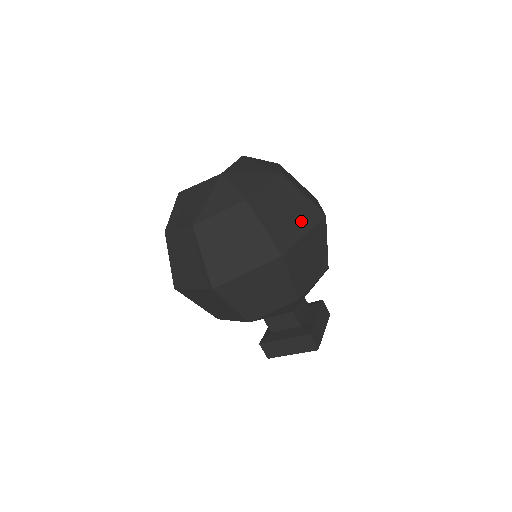
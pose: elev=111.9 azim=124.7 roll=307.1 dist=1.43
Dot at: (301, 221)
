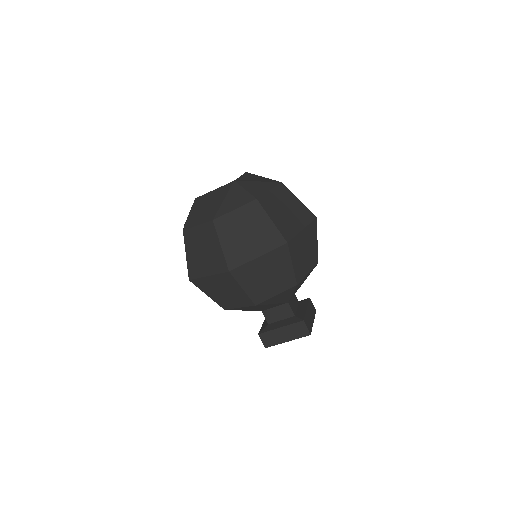
Dot at: (299, 219)
